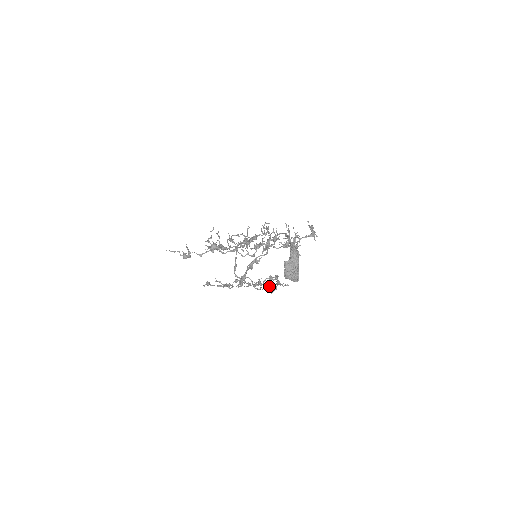
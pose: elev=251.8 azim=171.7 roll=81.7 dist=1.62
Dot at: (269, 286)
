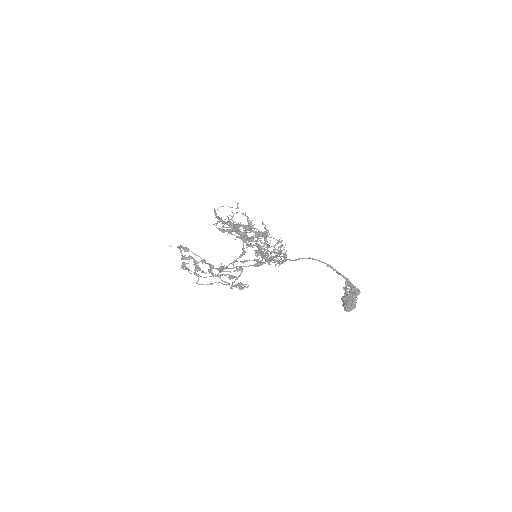
Dot at: (226, 282)
